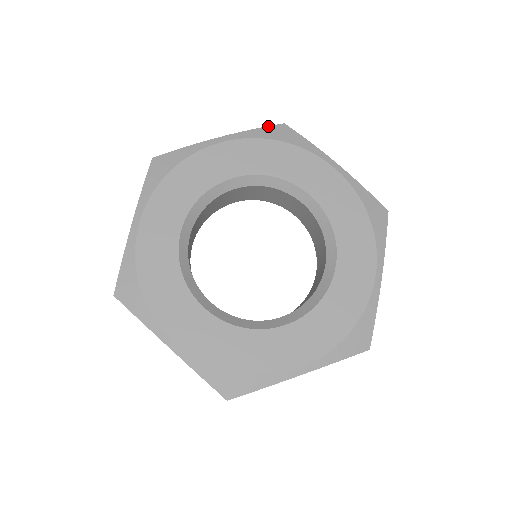
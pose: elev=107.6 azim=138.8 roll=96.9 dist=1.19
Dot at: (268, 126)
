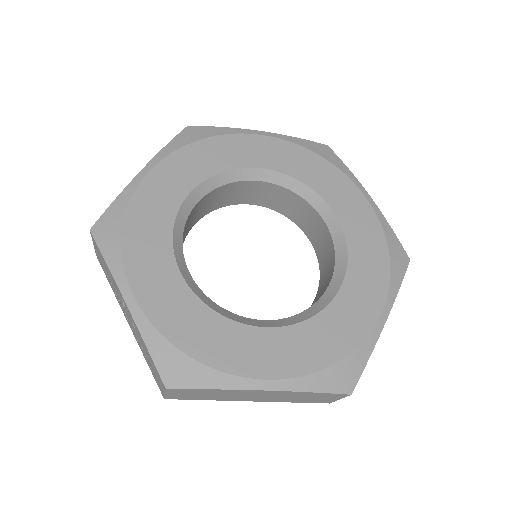
Dot at: (311, 141)
